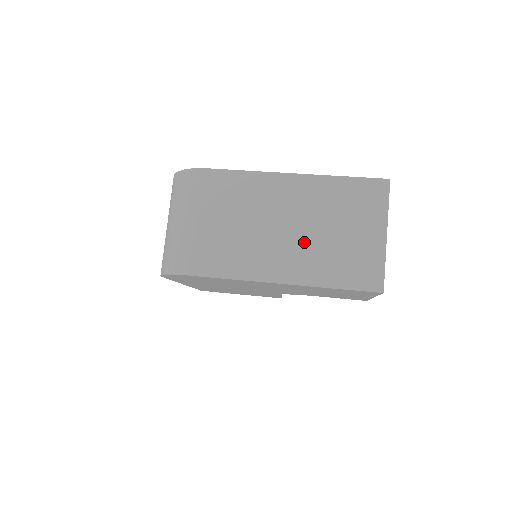
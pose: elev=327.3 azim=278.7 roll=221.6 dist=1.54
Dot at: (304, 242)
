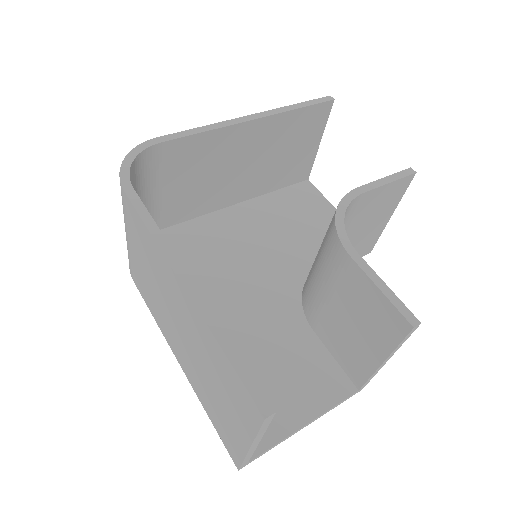
Dot at: (190, 356)
